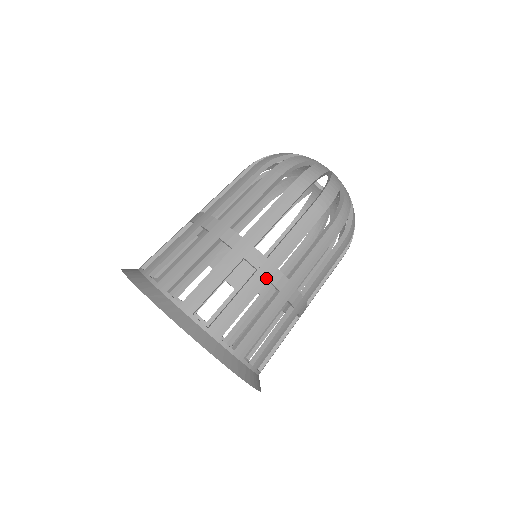
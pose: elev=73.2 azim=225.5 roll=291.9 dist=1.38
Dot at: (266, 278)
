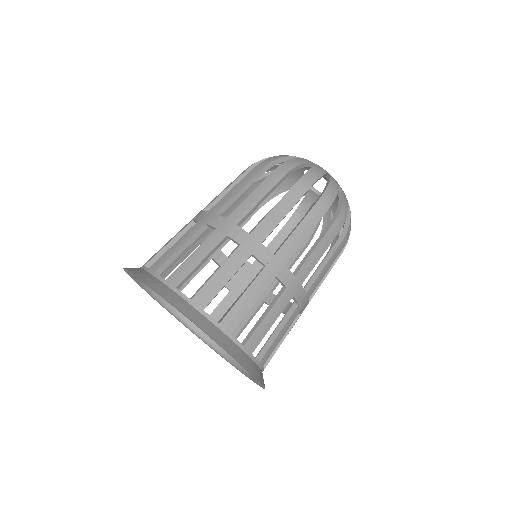
Dot at: (249, 252)
